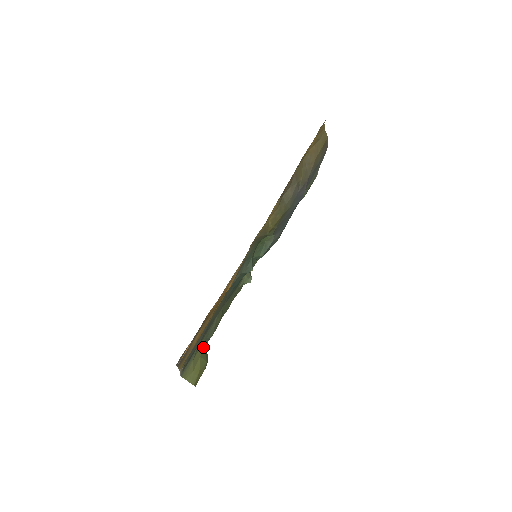
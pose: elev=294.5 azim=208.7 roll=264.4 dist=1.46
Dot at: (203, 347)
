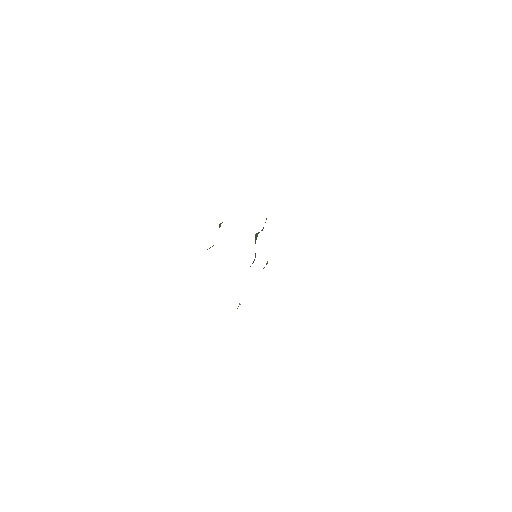
Dot at: occluded
